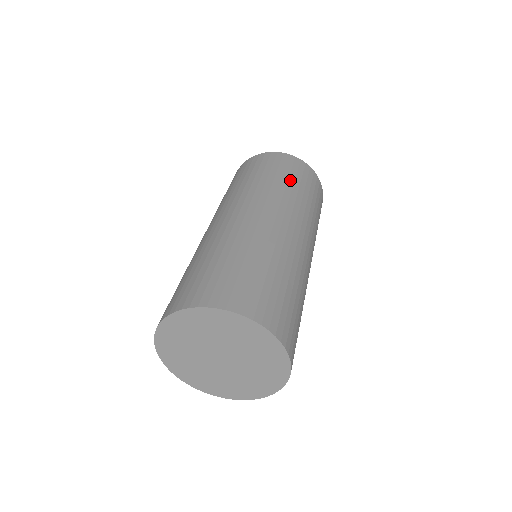
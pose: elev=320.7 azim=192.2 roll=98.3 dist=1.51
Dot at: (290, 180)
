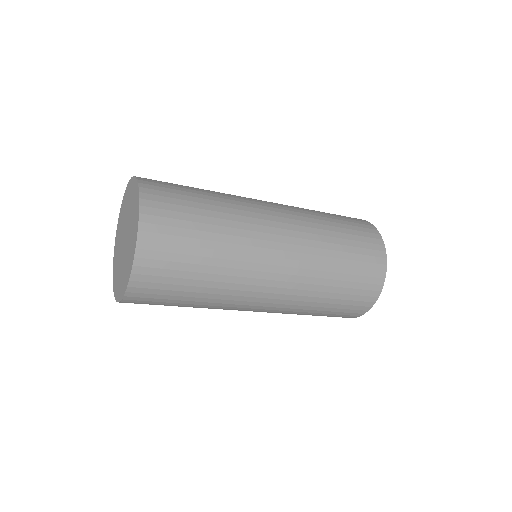
Dot at: occluded
